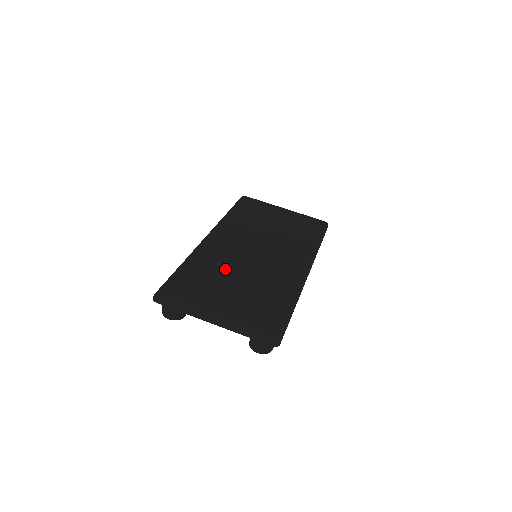
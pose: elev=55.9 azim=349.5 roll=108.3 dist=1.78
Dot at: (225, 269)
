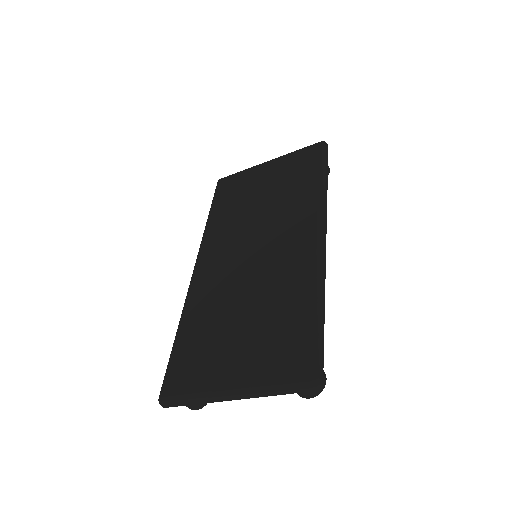
Dot at: (223, 306)
